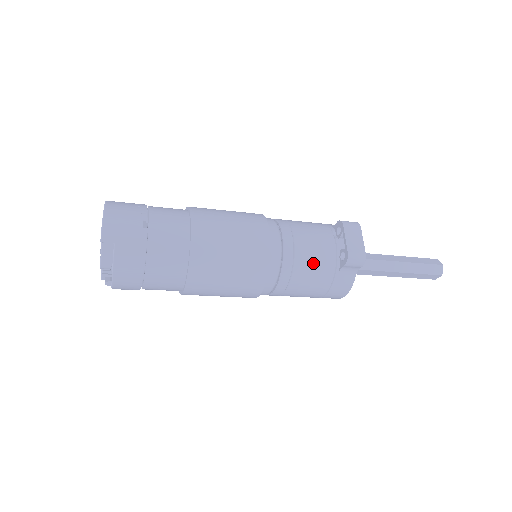
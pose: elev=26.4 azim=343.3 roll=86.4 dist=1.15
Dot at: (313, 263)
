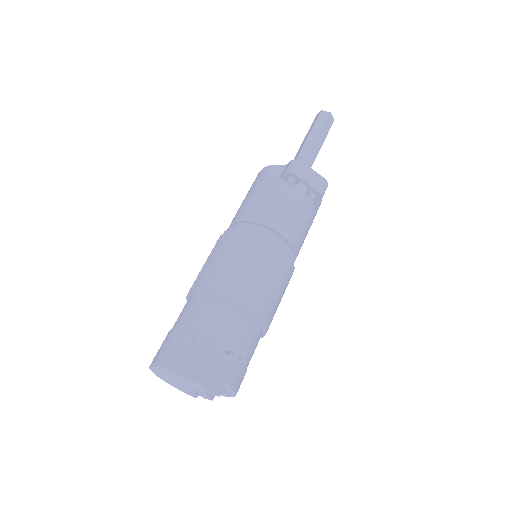
Dot at: (303, 222)
